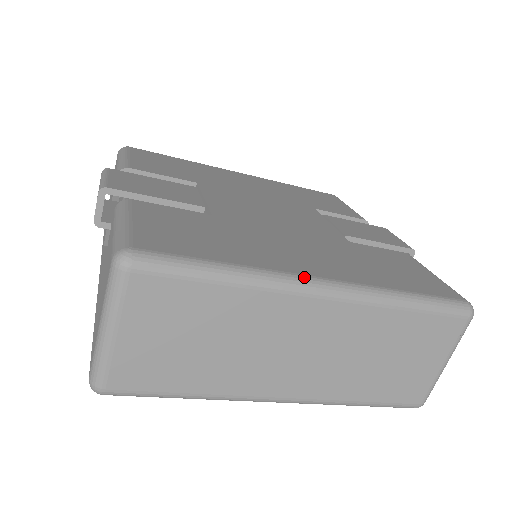
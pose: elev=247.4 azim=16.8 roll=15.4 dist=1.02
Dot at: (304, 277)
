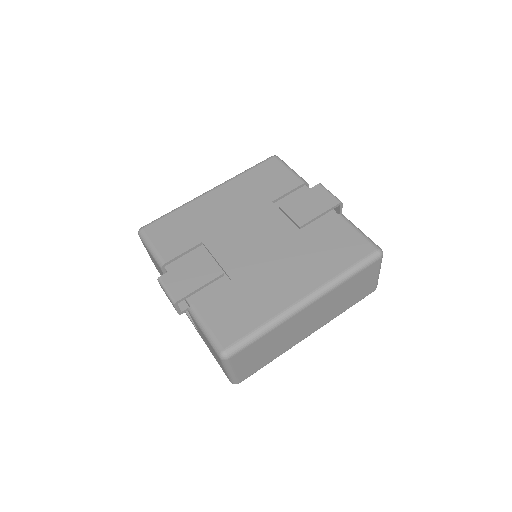
Dot at: (295, 305)
